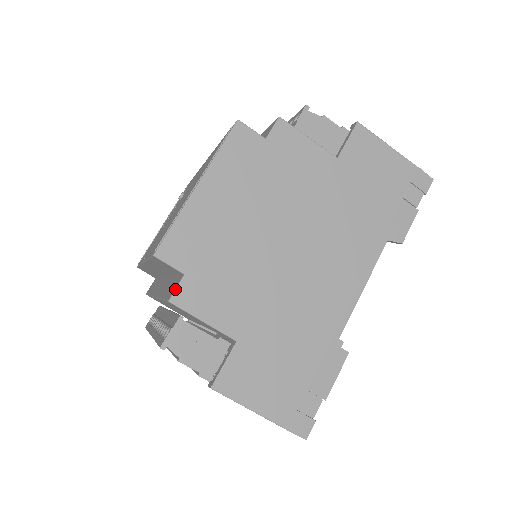
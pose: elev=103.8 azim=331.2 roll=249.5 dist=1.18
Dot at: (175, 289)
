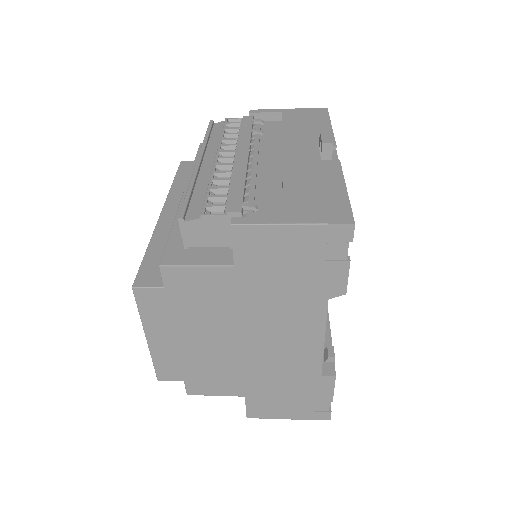
Dot at: occluded
